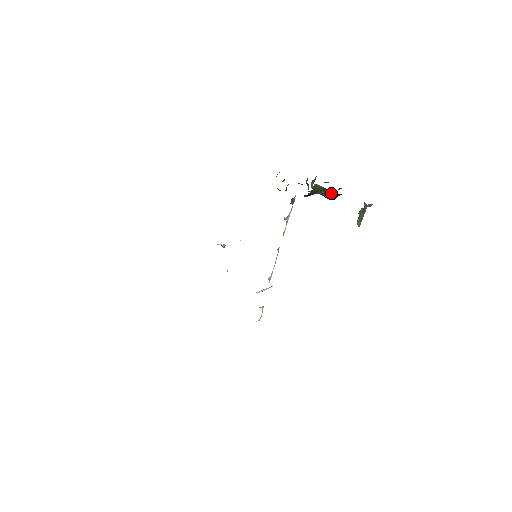
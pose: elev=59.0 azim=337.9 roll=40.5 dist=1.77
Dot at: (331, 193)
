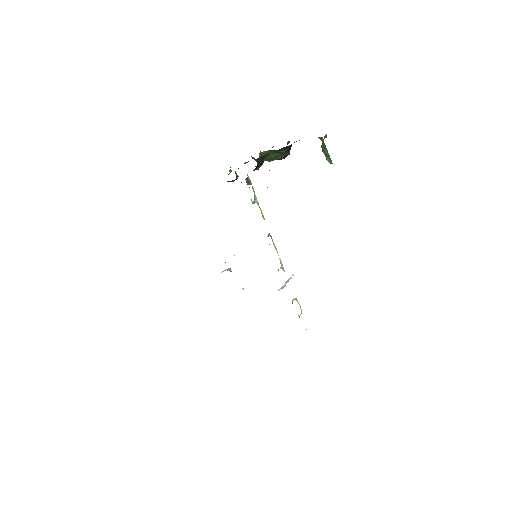
Dot at: (281, 151)
